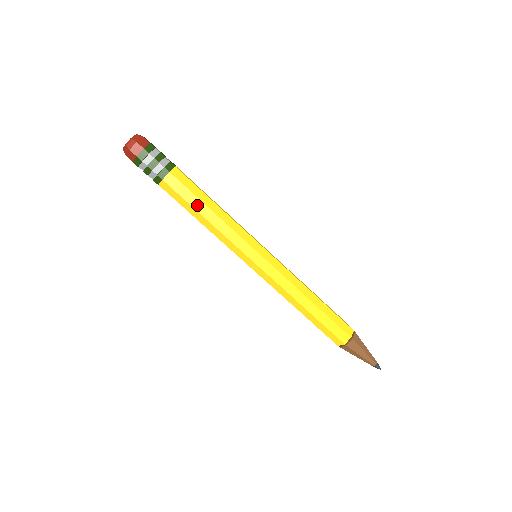
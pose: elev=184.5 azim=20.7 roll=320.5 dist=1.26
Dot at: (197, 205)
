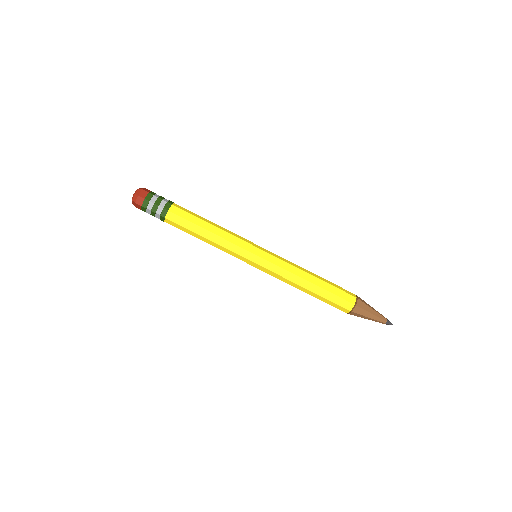
Dot at: (194, 235)
